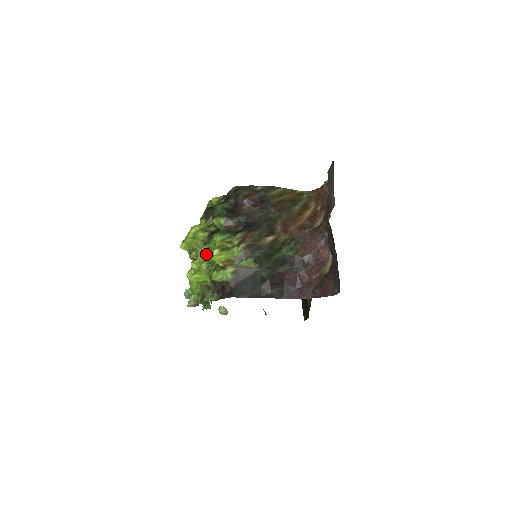
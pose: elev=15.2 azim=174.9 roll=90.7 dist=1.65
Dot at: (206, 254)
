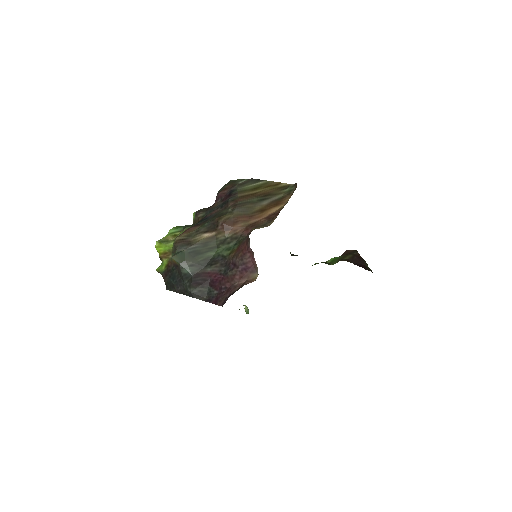
Dot at: occluded
